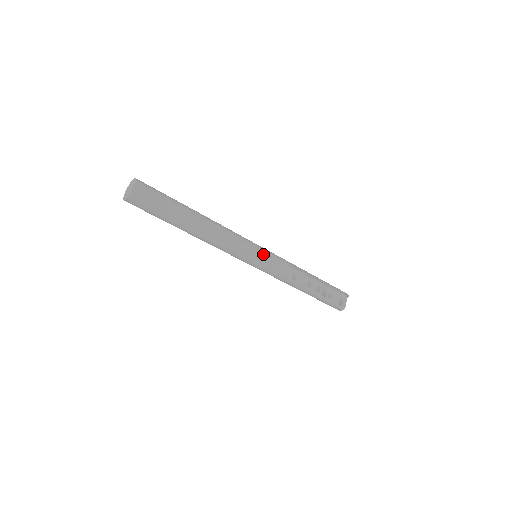
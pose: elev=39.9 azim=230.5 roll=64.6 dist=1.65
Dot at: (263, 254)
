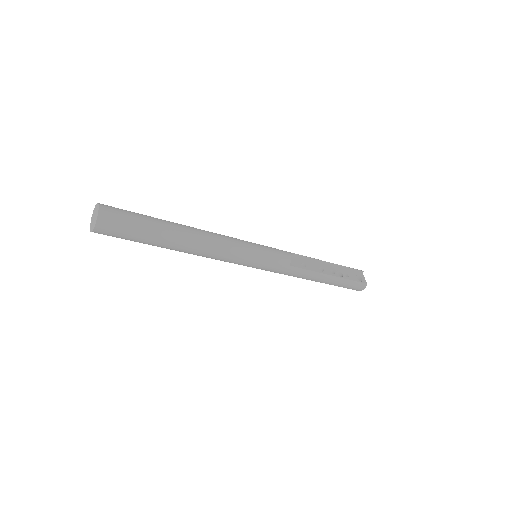
Dot at: (263, 248)
